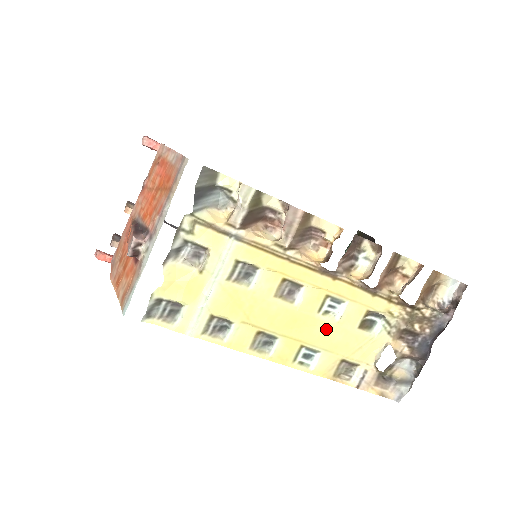
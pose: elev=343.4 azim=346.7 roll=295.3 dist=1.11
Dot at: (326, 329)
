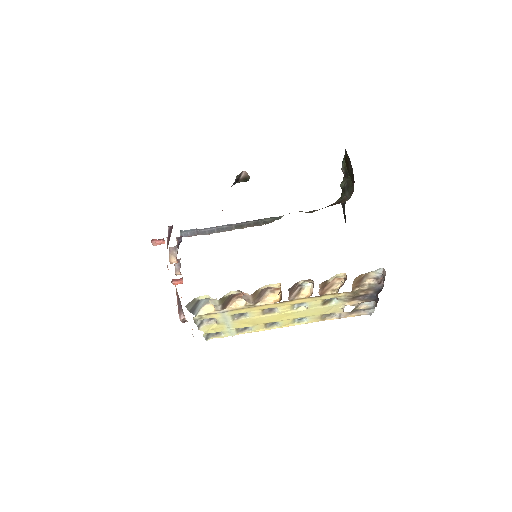
Dot at: (302, 312)
